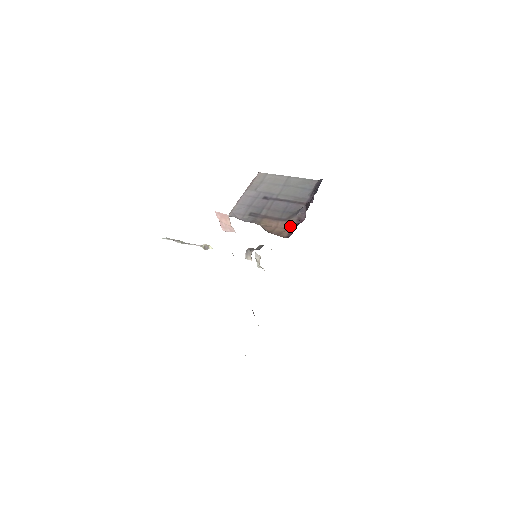
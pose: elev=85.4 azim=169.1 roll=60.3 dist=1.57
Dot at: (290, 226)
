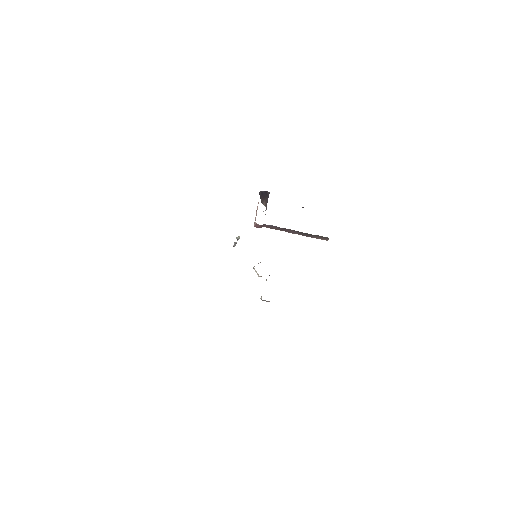
Dot at: occluded
